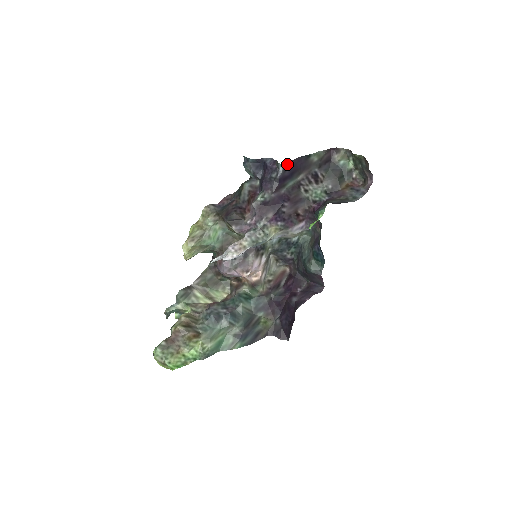
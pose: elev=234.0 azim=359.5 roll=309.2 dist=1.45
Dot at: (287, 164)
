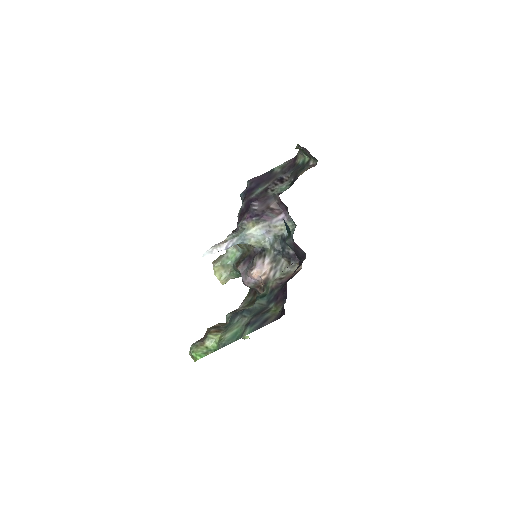
Dot at: (251, 180)
